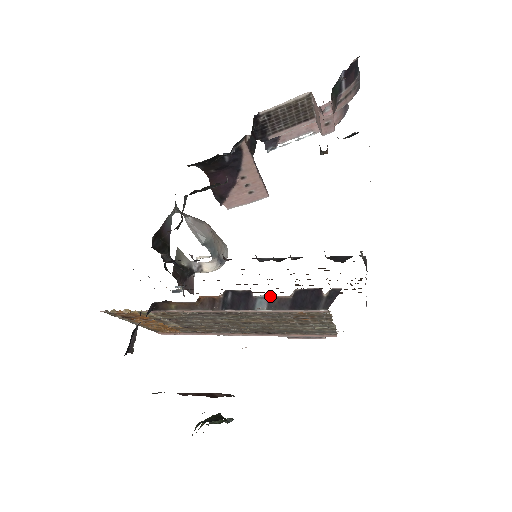
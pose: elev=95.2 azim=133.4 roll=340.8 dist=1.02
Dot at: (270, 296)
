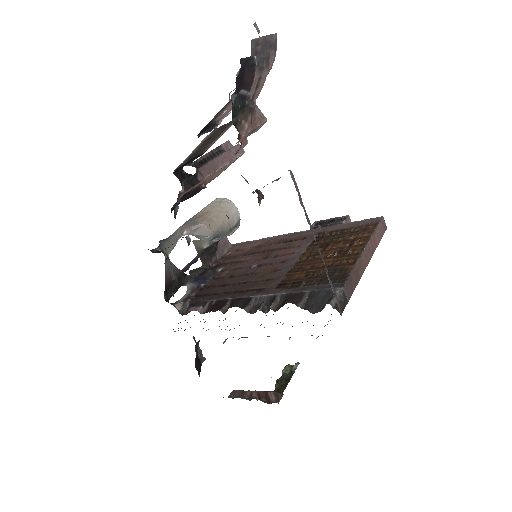
Dot at: occluded
